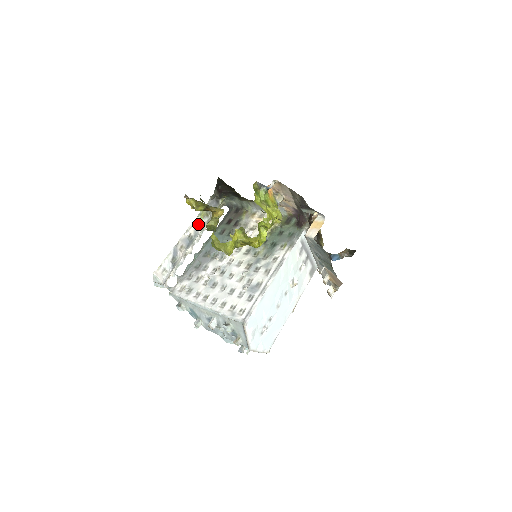
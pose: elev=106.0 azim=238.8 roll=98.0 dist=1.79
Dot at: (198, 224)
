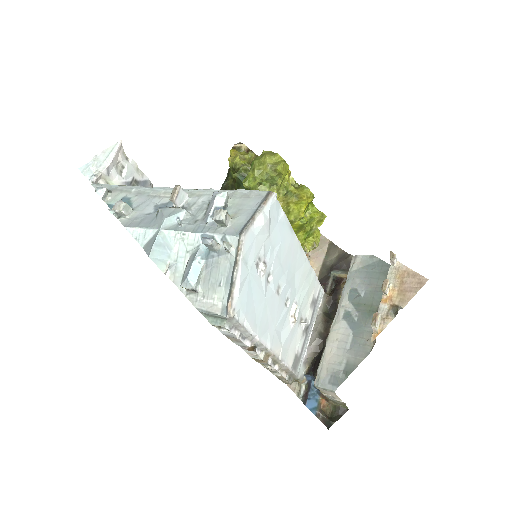
Dot at: occluded
